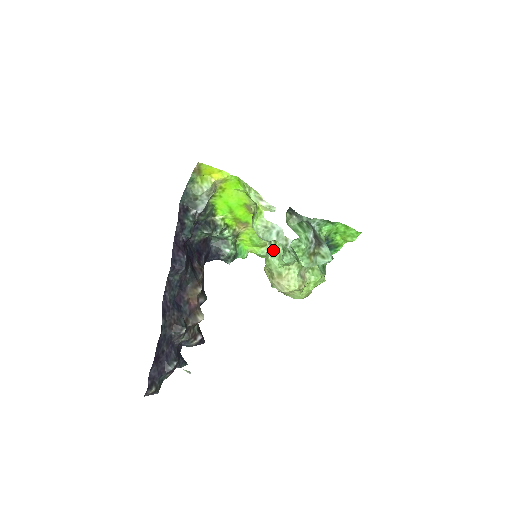
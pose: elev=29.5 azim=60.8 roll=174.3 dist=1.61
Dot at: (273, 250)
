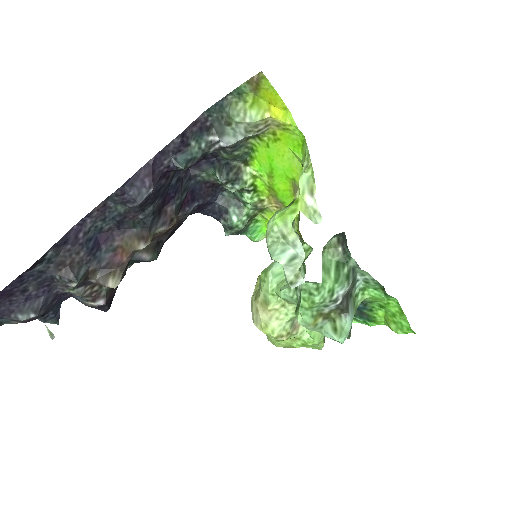
Dot at: occluded
